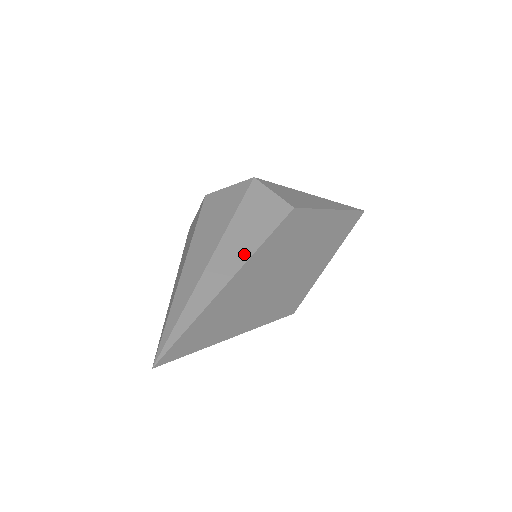
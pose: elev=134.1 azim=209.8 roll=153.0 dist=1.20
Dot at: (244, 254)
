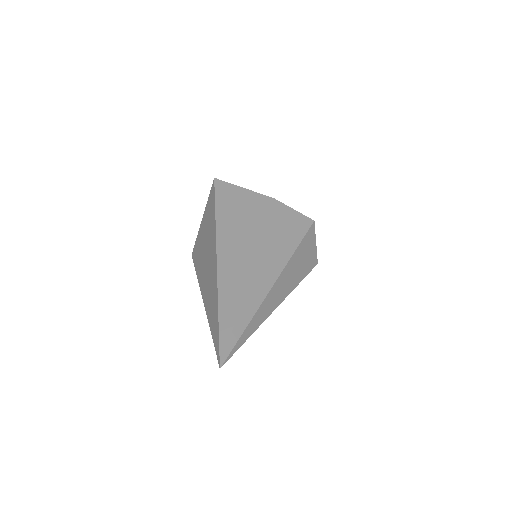
Dot at: (287, 291)
